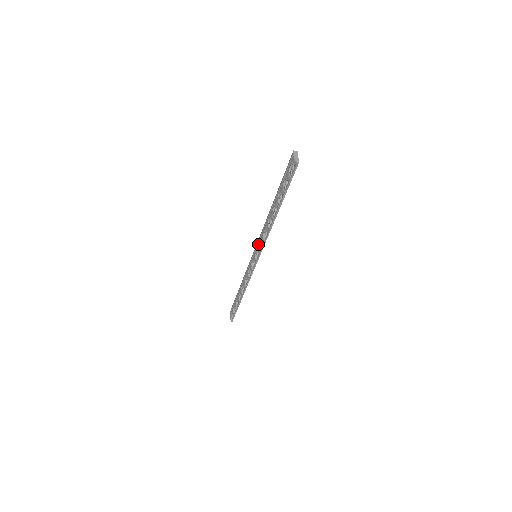
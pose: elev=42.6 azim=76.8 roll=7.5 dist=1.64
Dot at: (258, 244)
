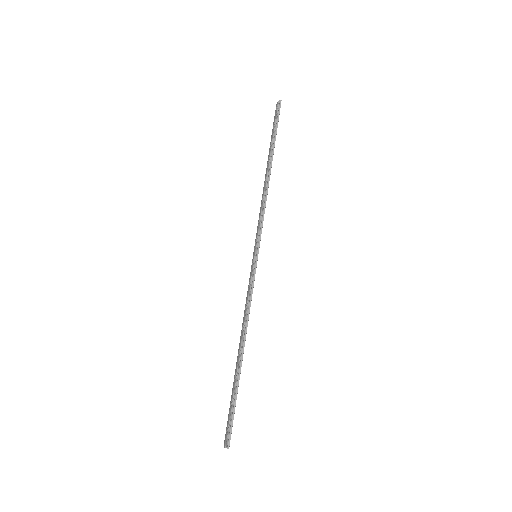
Dot at: occluded
